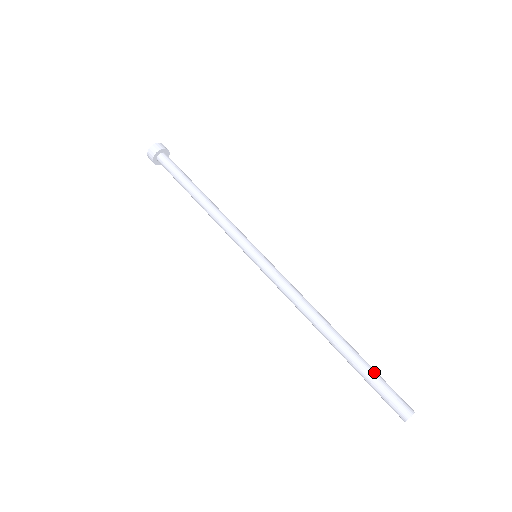
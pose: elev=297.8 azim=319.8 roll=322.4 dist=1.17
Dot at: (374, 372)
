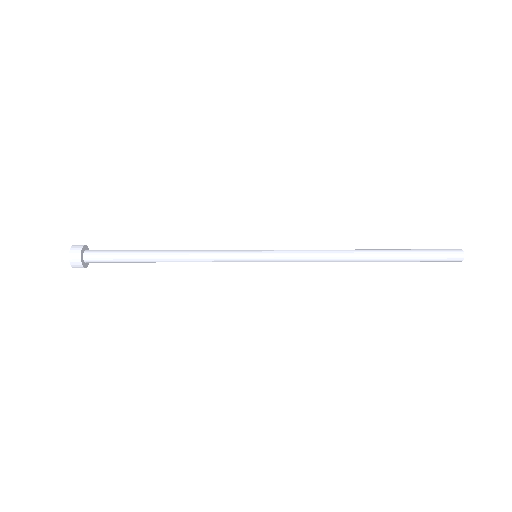
Dot at: (417, 256)
